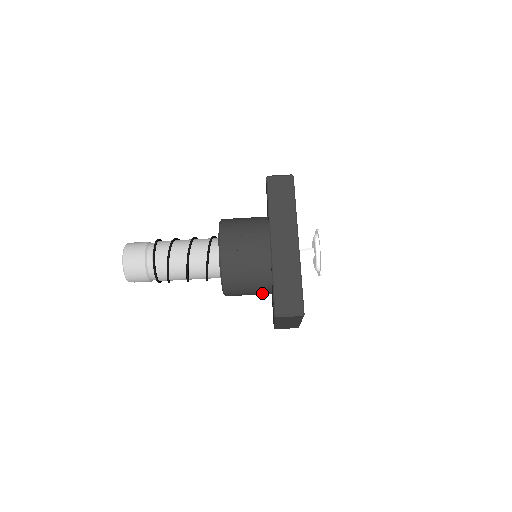
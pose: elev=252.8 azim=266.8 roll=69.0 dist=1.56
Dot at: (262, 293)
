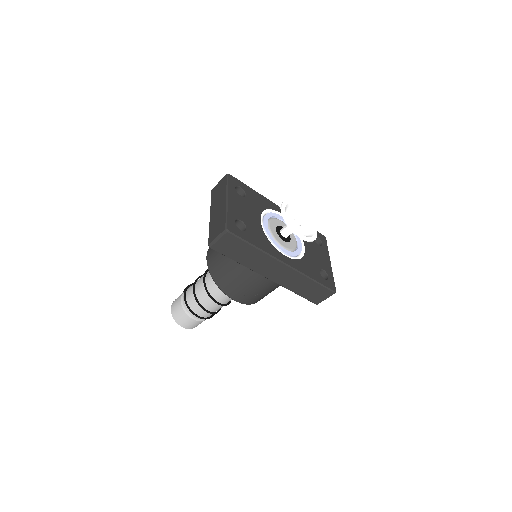
Dot at: occluded
